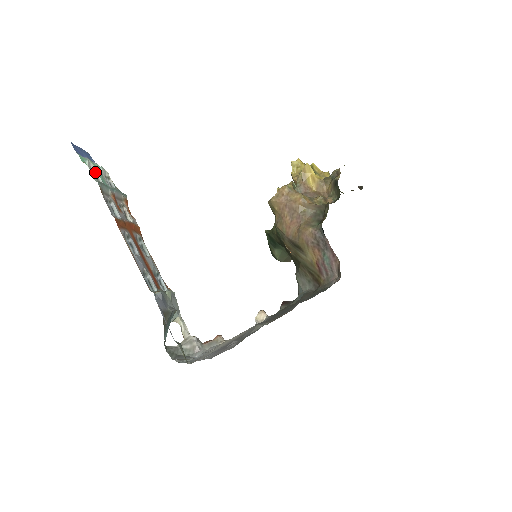
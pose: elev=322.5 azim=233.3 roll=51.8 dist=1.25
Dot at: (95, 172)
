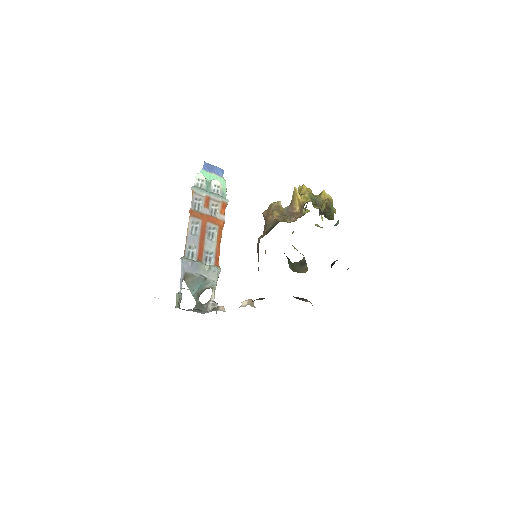
Dot at: (202, 181)
